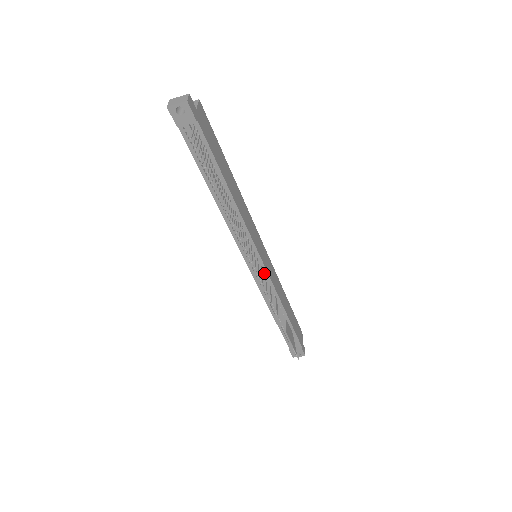
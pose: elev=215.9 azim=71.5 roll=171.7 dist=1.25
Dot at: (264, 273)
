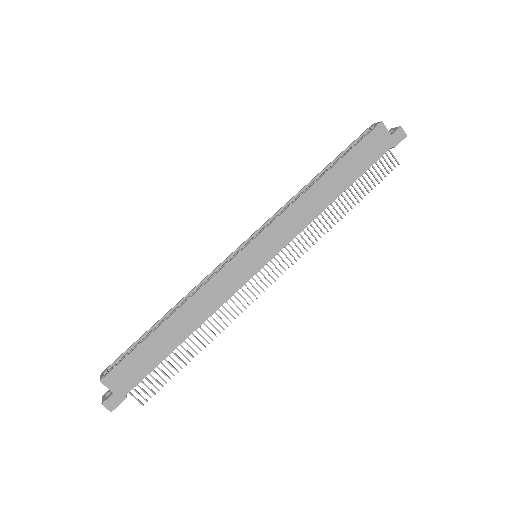
Dot at: (278, 251)
